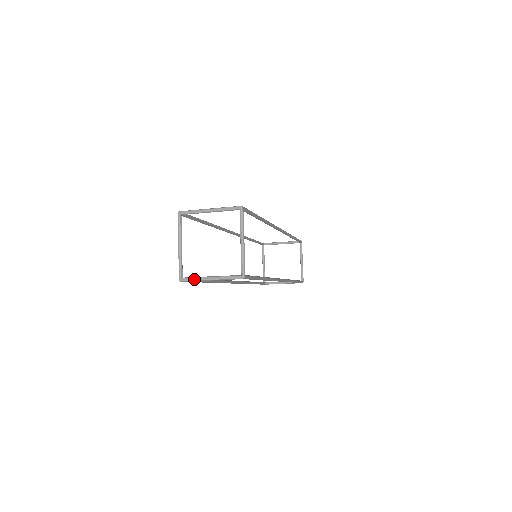
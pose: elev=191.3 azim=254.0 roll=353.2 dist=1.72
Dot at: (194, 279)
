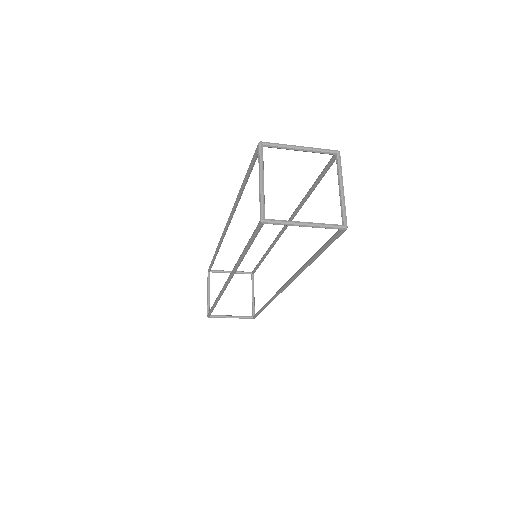
Dot at: (283, 221)
